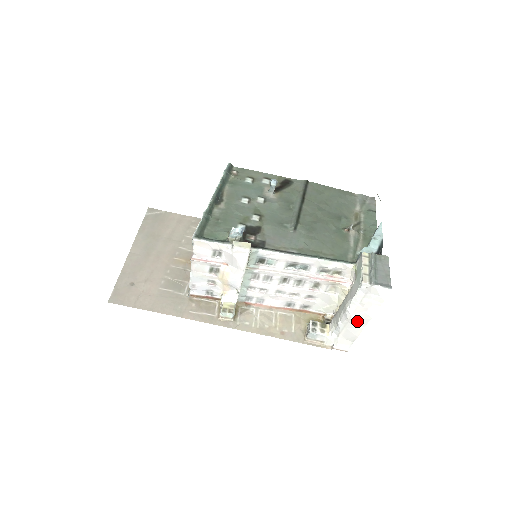
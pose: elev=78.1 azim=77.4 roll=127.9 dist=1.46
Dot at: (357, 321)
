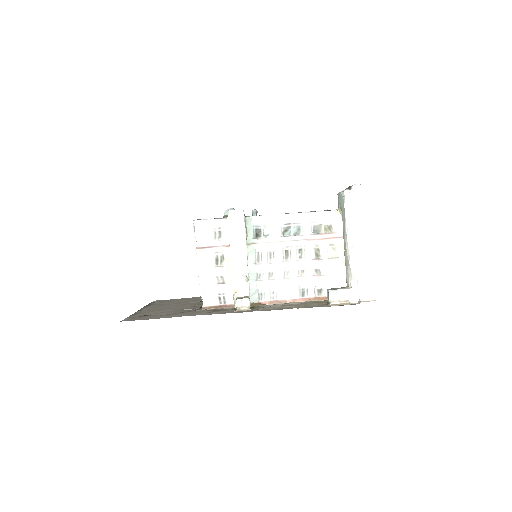
Dot at: (362, 244)
